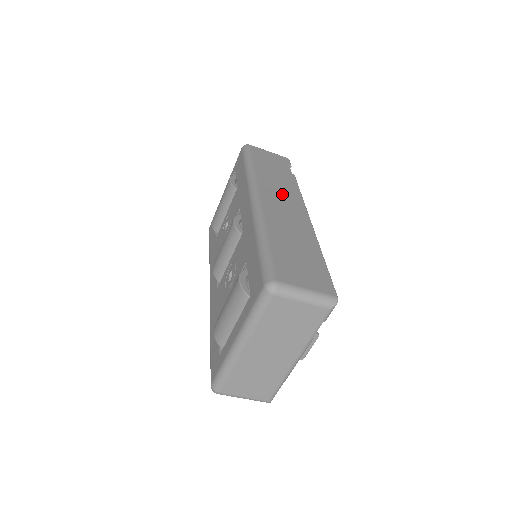
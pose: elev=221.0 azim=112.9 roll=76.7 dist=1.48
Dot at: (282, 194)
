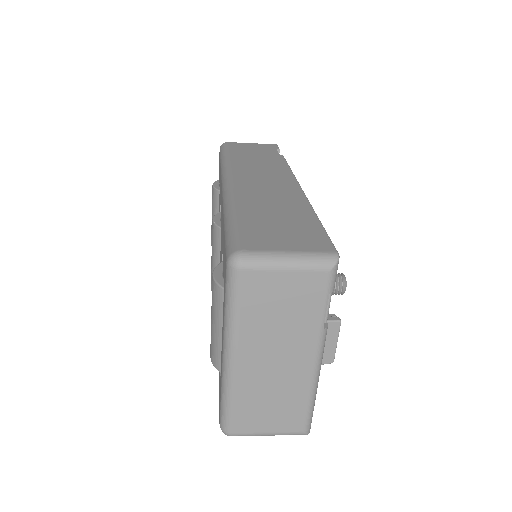
Dot at: (263, 172)
